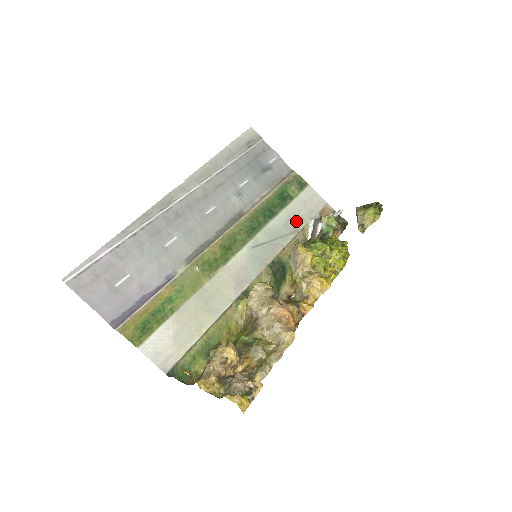
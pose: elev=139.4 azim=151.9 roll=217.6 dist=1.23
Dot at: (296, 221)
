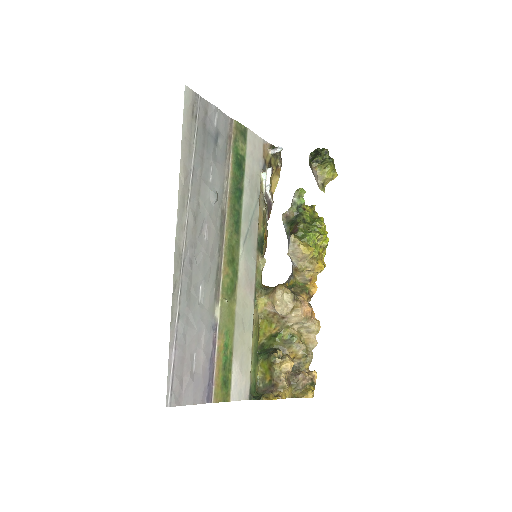
Dot at: (255, 183)
